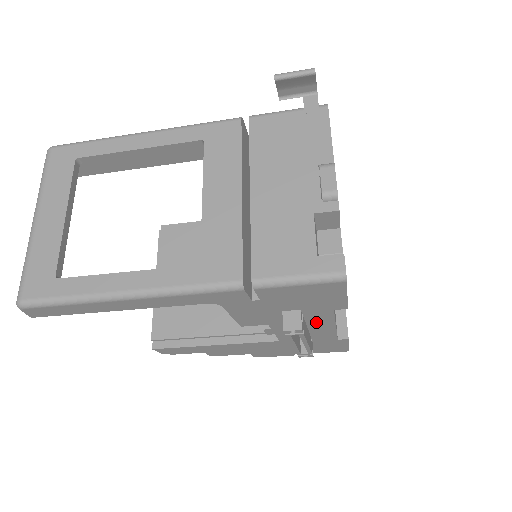
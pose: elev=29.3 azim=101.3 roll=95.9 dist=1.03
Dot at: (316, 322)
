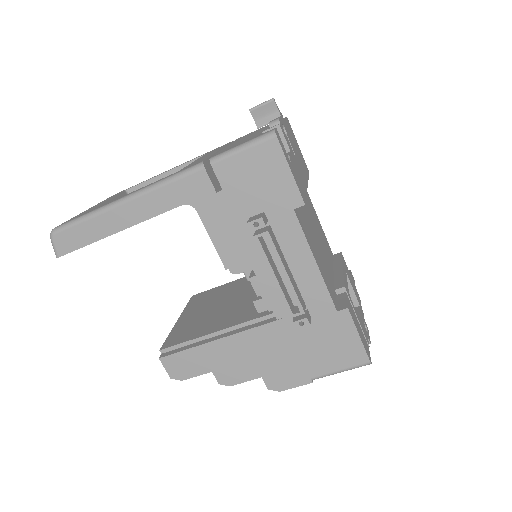
Dot at: (291, 249)
